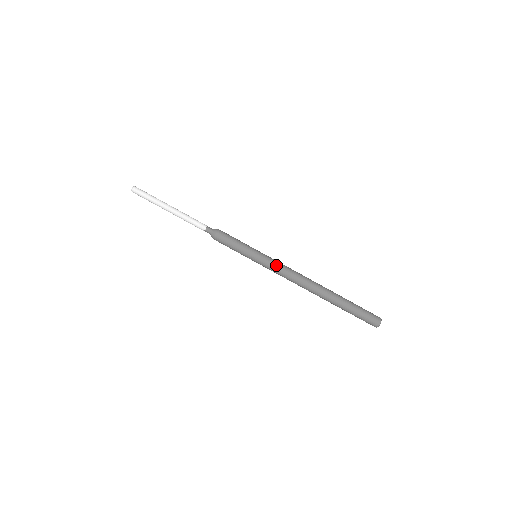
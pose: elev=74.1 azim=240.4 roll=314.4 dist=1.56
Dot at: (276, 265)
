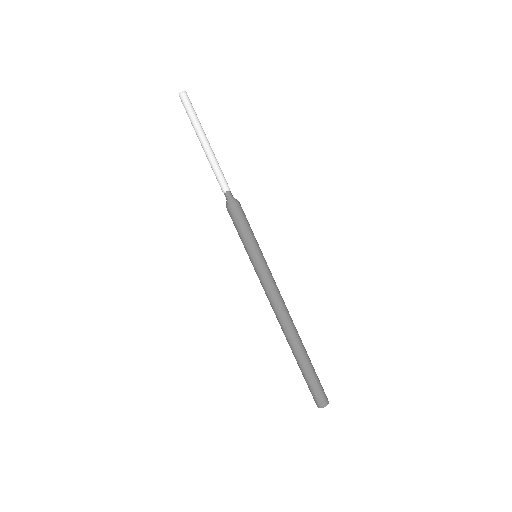
Dot at: occluded
